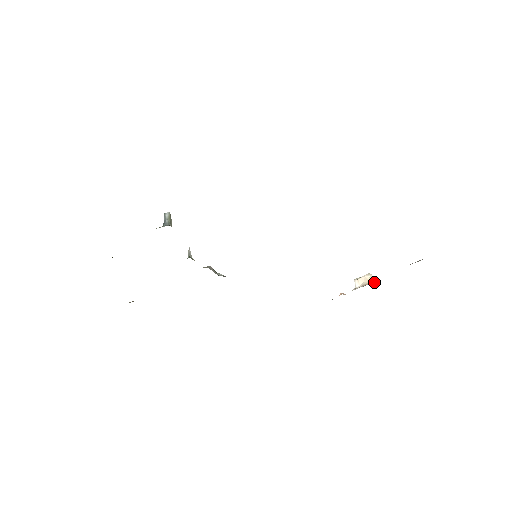
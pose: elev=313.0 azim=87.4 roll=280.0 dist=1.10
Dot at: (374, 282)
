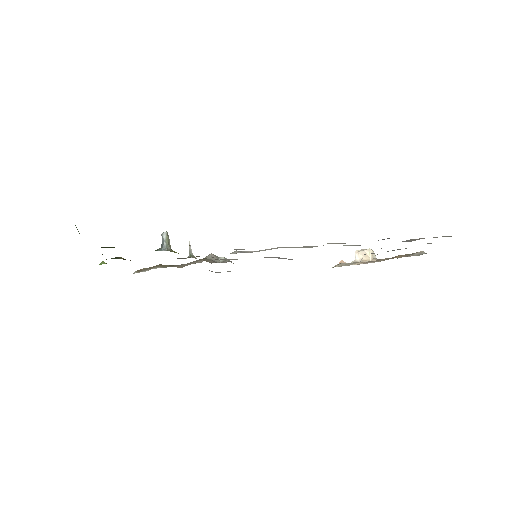
Dot at: (373, 260)
